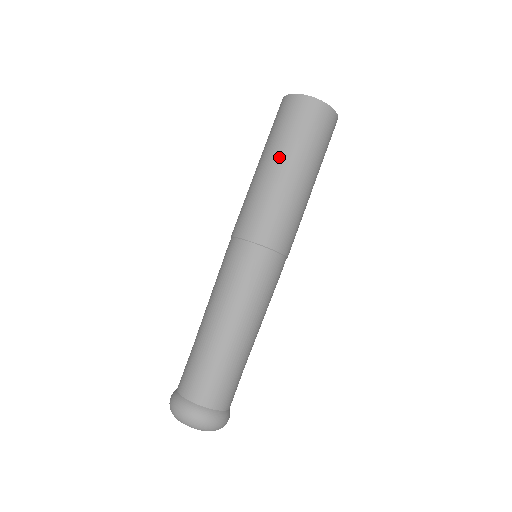
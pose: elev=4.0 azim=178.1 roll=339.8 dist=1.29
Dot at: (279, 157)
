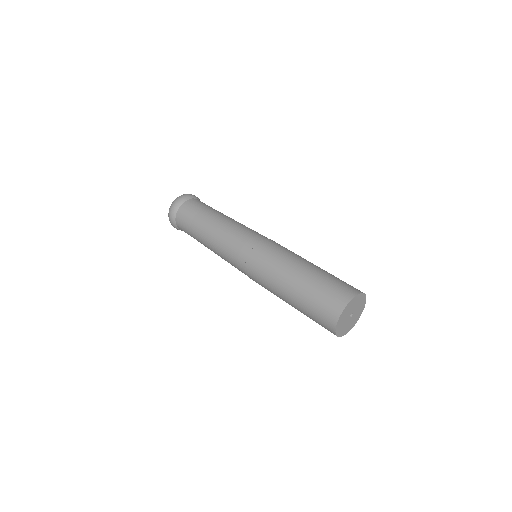
Dot at: (293, 296)
